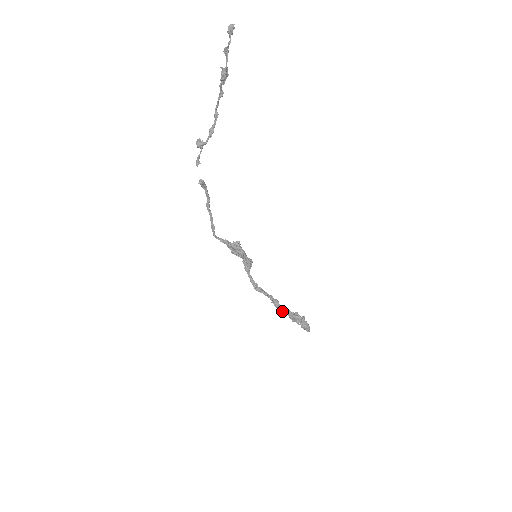
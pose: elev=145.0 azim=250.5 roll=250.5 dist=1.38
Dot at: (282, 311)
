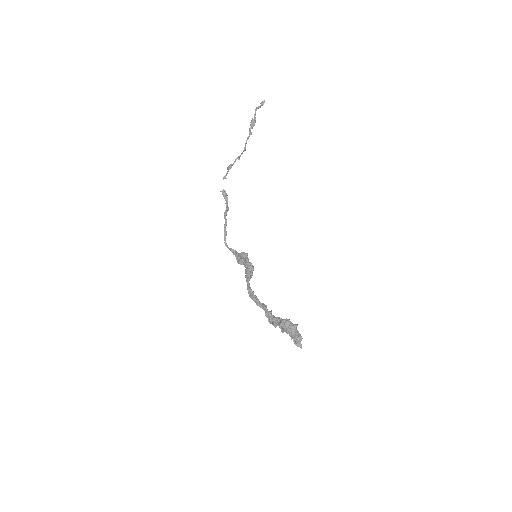
Dot at: (273, 322)
